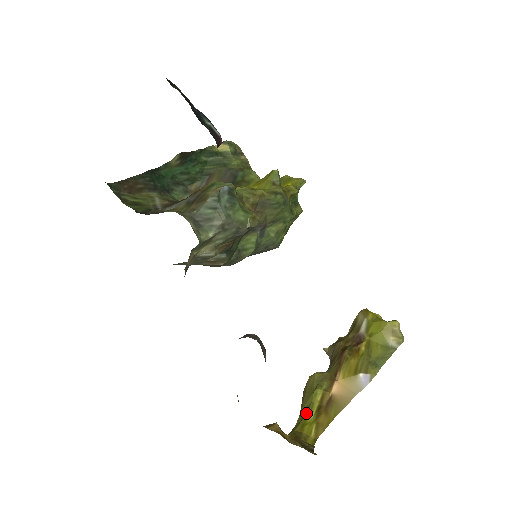
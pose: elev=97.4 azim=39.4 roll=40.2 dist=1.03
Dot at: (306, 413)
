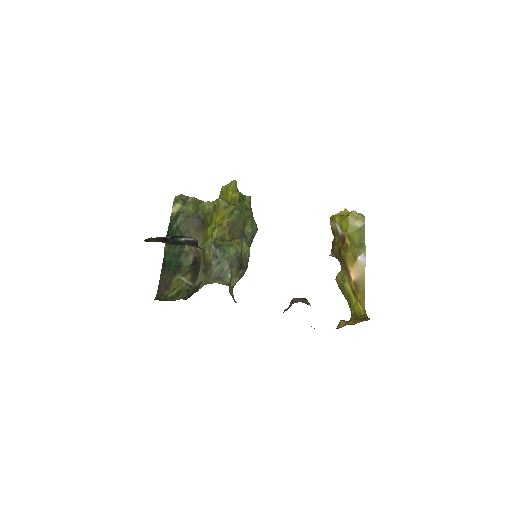
Dot at: (350, 300)
